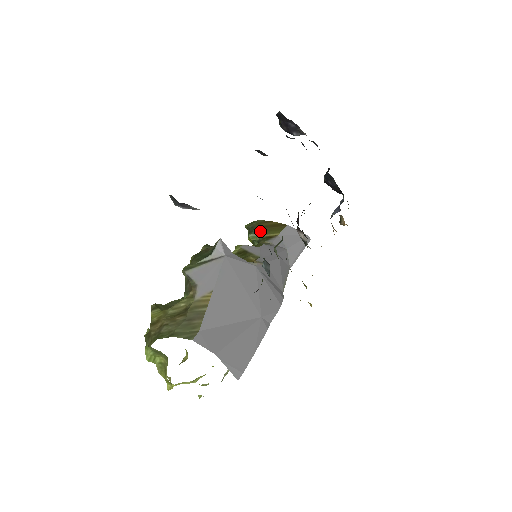
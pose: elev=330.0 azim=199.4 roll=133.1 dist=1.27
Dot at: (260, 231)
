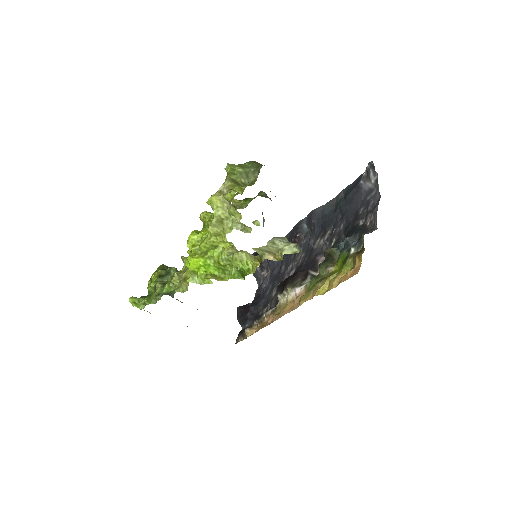
Dot at: occluded
